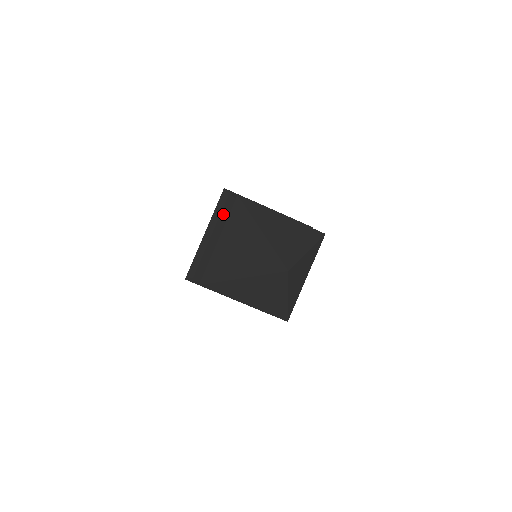
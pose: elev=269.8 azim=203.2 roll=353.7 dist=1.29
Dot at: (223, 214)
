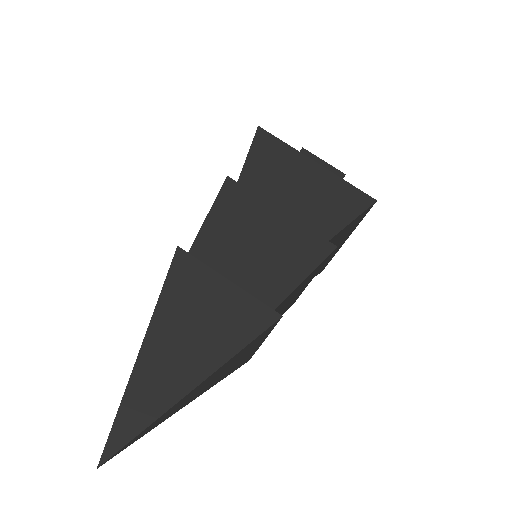
Dot at: occluded
